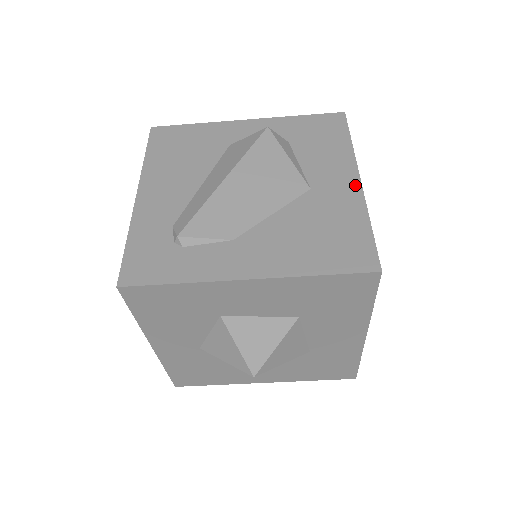
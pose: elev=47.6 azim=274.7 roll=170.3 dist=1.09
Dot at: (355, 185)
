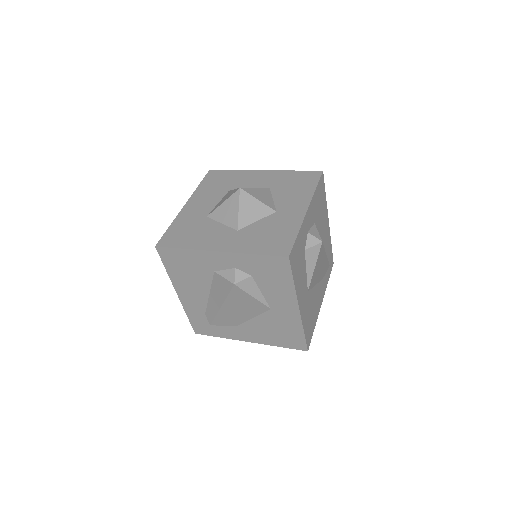
Dot at: (296, 312)
